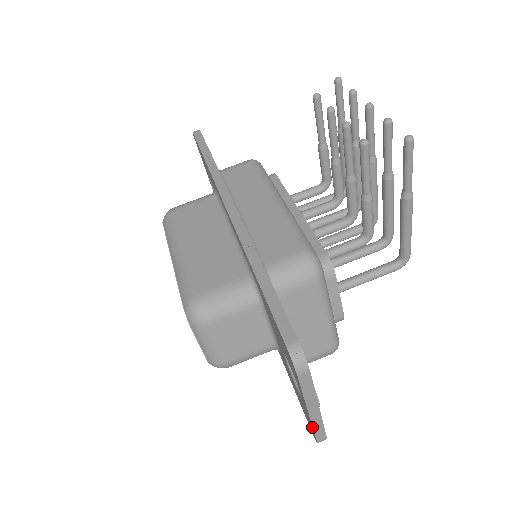
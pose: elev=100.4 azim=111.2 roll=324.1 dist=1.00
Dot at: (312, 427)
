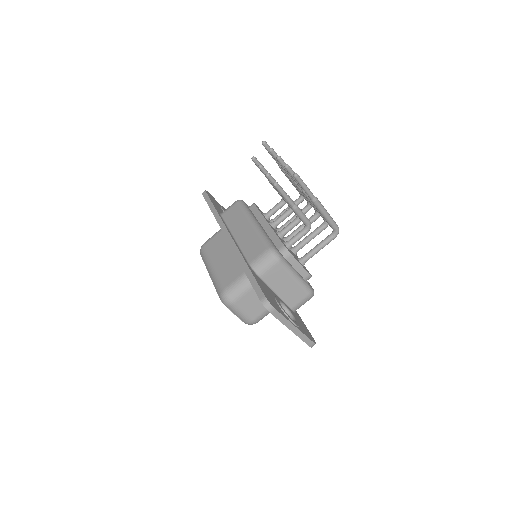
Dot at: occluded
